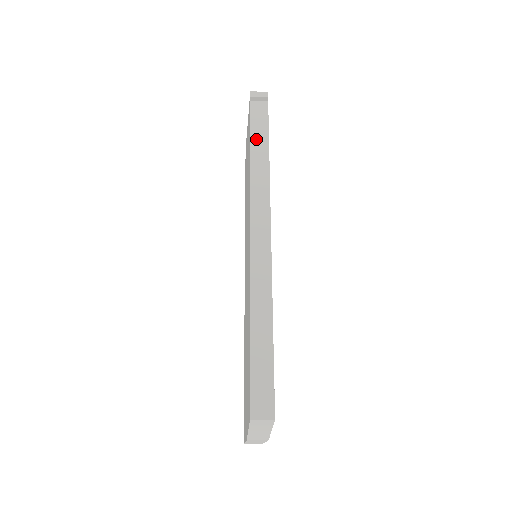
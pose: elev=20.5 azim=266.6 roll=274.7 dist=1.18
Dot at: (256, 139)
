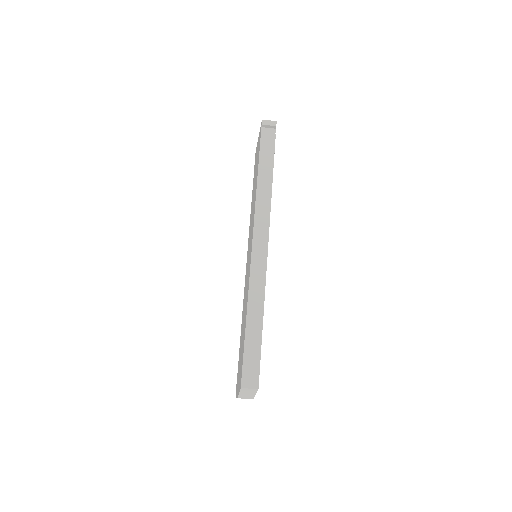
Dot at: (263, 165)
